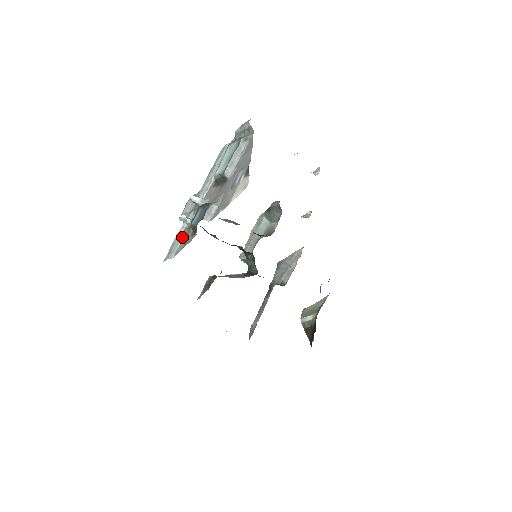
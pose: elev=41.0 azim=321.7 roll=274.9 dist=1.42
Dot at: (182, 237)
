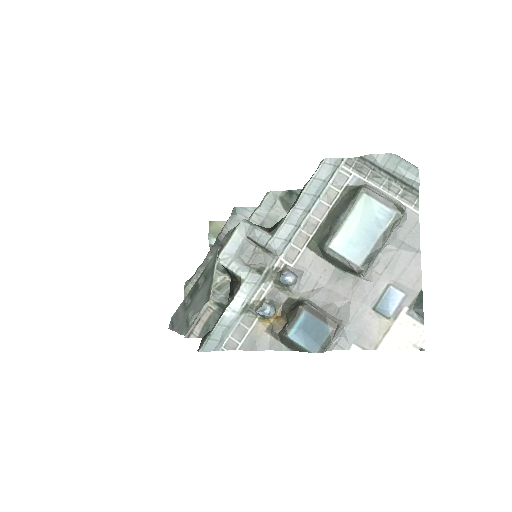
Dot at: (239, 318)
